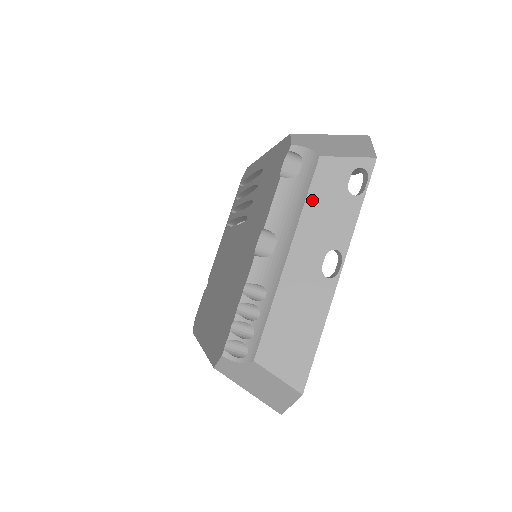
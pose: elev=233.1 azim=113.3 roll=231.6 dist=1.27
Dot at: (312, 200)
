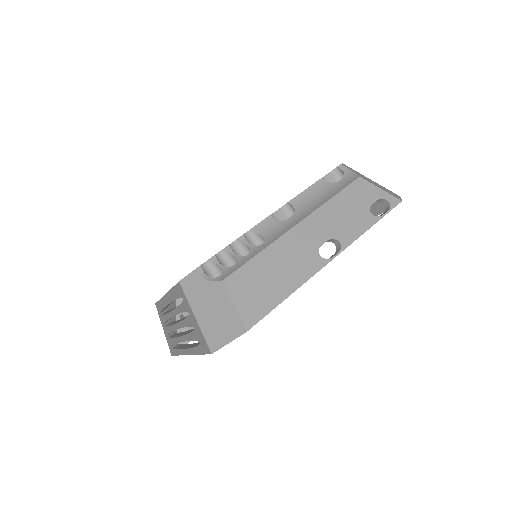
Dot at: (338, 199)
